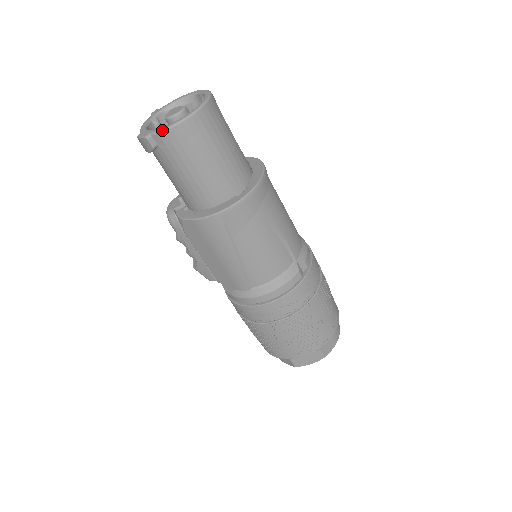
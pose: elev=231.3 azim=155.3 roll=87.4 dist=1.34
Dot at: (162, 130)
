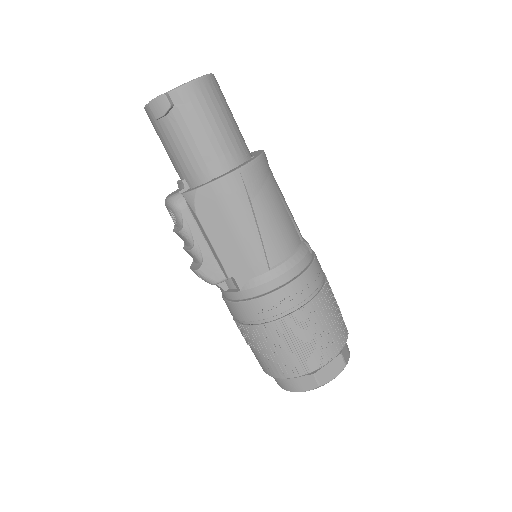
Dot at: (181, 86)
